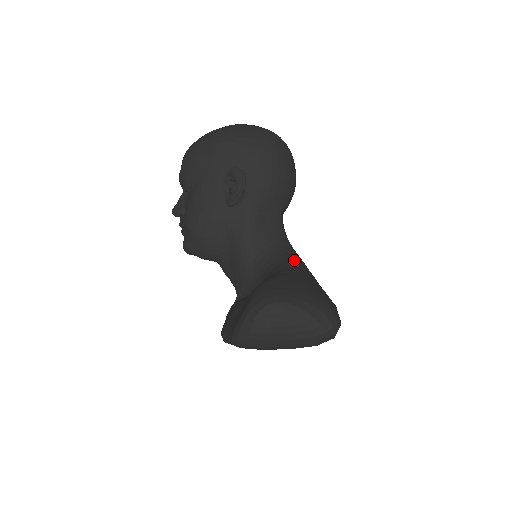
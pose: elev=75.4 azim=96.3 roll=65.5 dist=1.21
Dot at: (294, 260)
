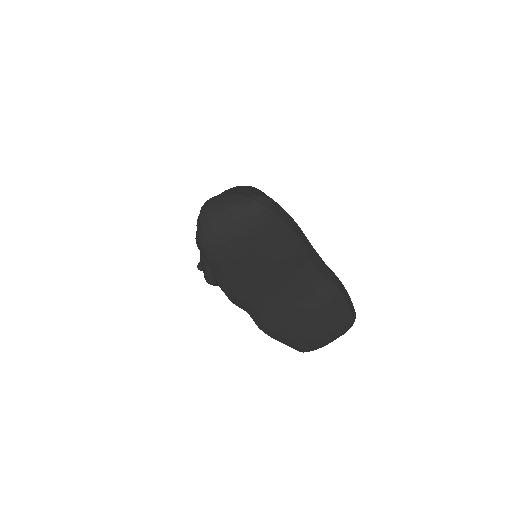
Dot at: occluded
